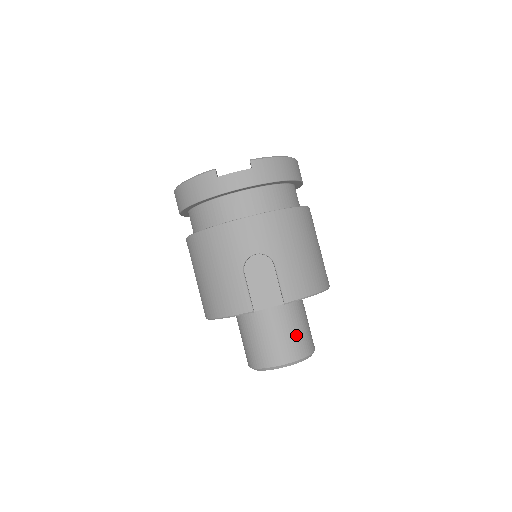
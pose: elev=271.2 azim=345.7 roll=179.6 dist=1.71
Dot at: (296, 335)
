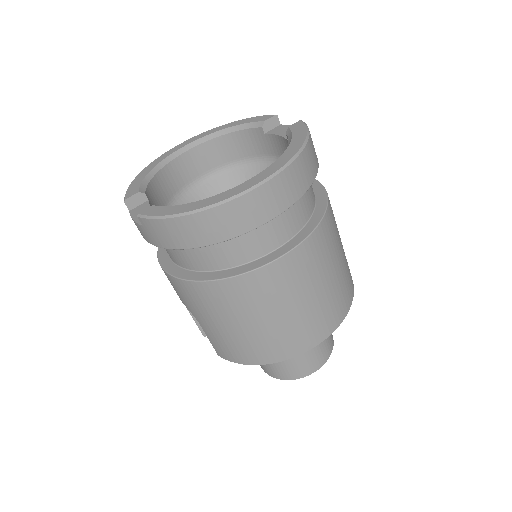
Dot at: occluded
